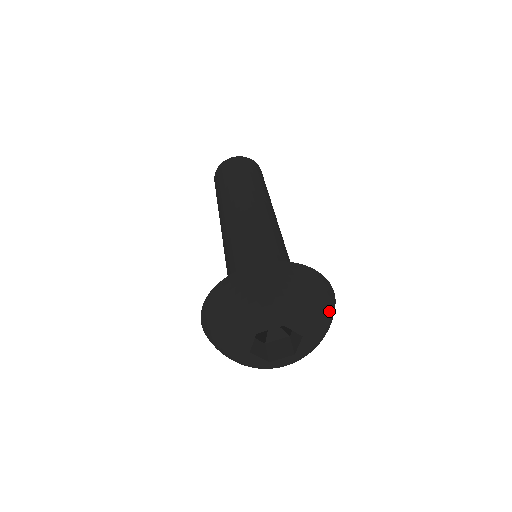
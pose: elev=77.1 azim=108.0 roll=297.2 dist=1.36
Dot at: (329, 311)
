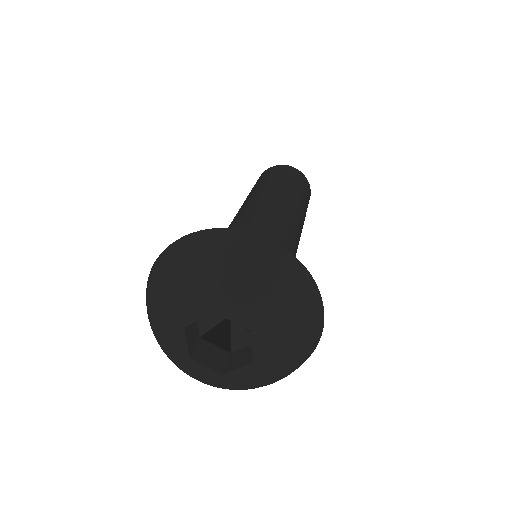
Dot at: (293, 295)
